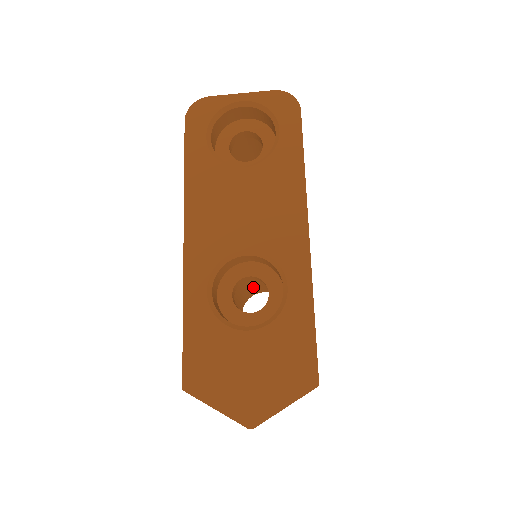
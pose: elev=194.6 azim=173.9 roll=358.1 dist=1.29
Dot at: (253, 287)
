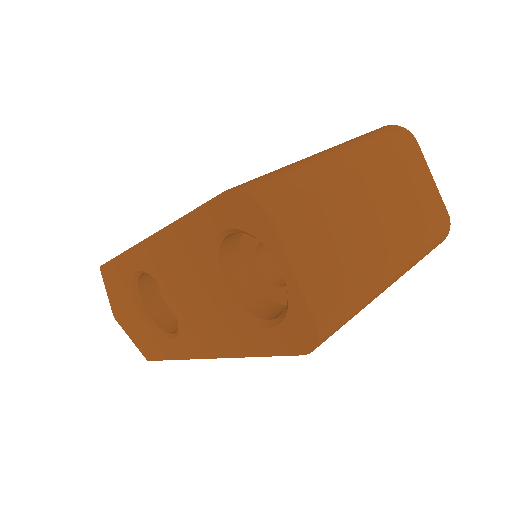
Dot at: occluded
